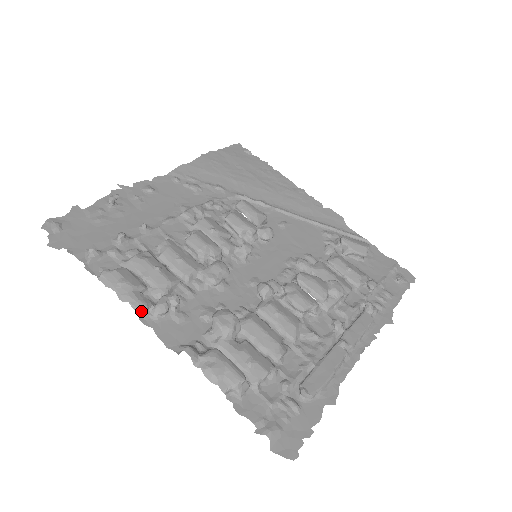
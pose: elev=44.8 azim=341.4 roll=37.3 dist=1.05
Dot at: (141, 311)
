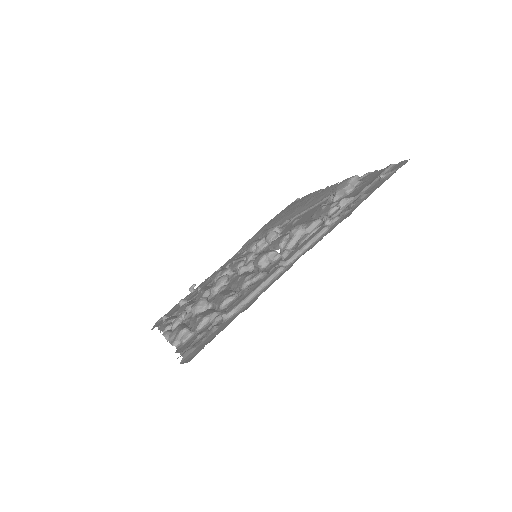
Dot at: occluded
